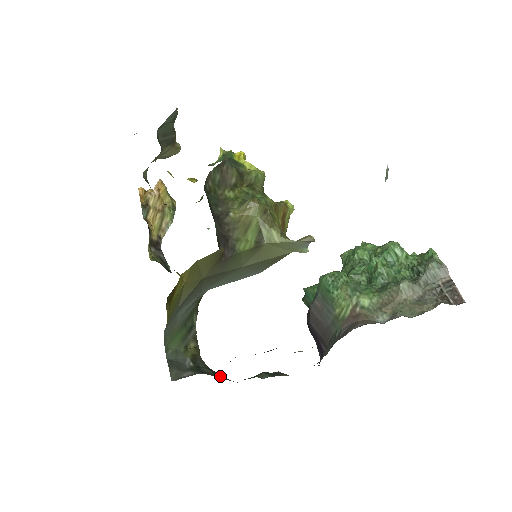
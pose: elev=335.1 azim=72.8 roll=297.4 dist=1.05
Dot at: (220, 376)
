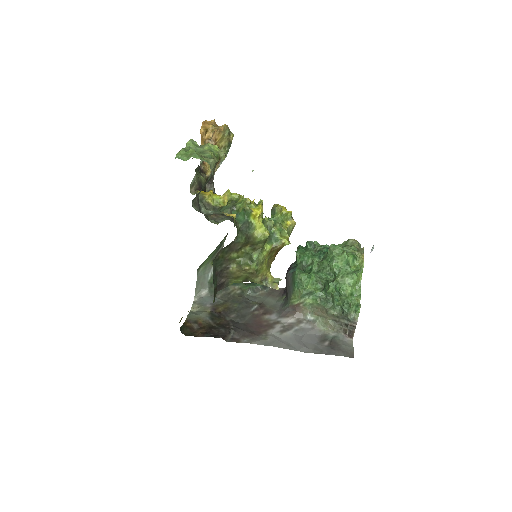
Dot at: occluded
